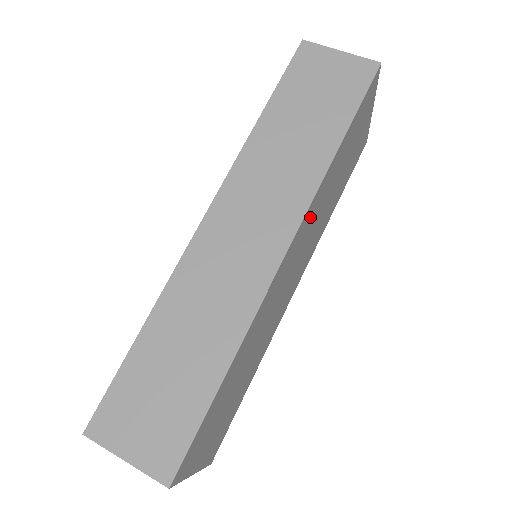
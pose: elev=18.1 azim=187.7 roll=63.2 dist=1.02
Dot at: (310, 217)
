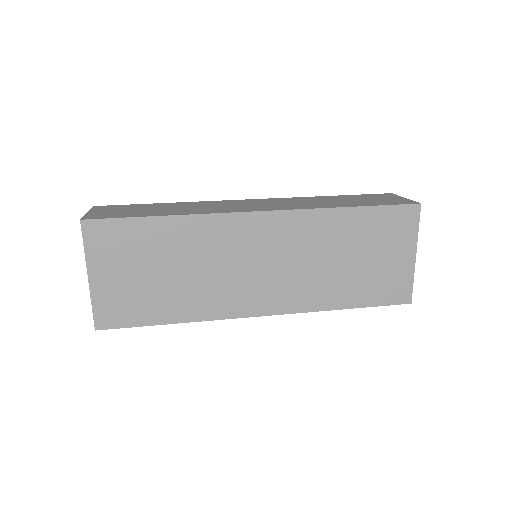
Dot at: (297, 229)
